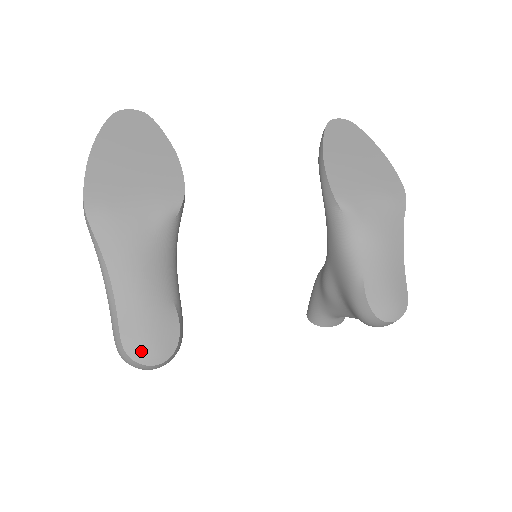
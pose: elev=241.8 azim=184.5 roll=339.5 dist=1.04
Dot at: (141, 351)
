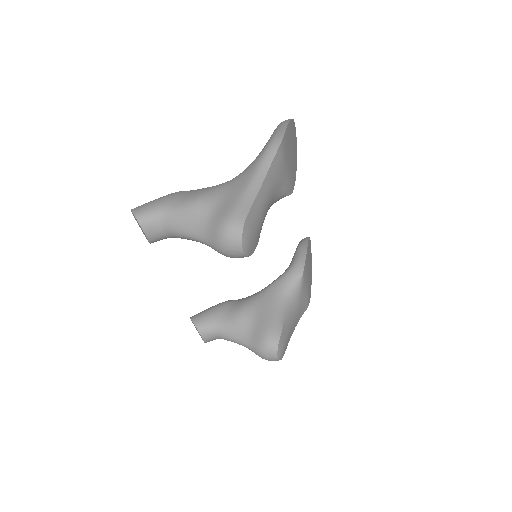
Dot at: (248, 236)
